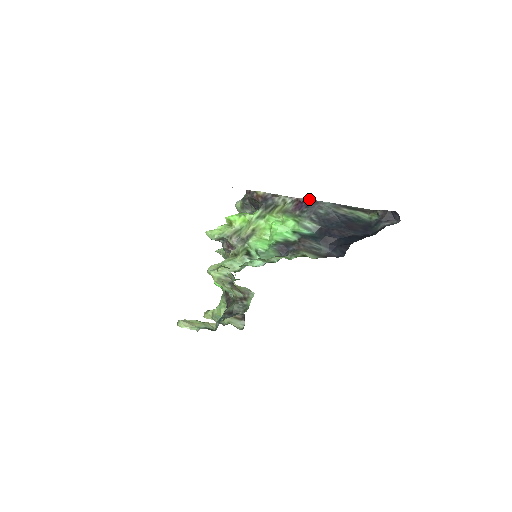
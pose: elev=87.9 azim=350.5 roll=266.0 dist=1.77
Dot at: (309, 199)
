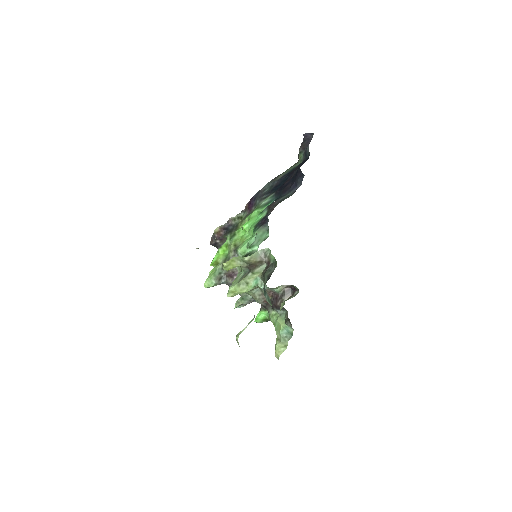
Dot at: (252, 197)
